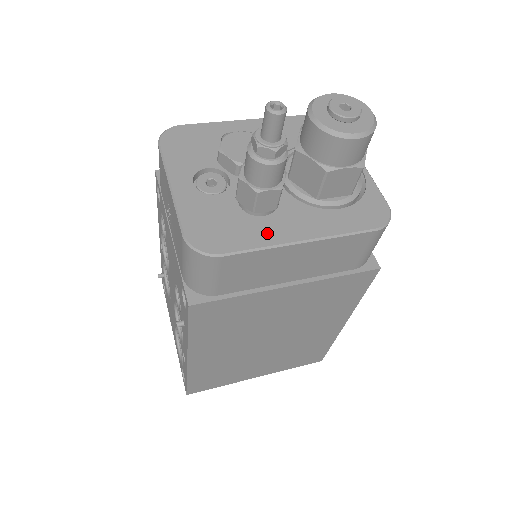
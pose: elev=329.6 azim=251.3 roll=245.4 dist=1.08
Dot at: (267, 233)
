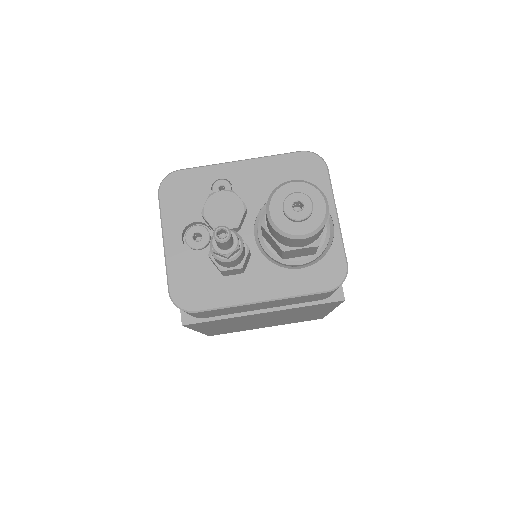
Dot at: (234, 292)
